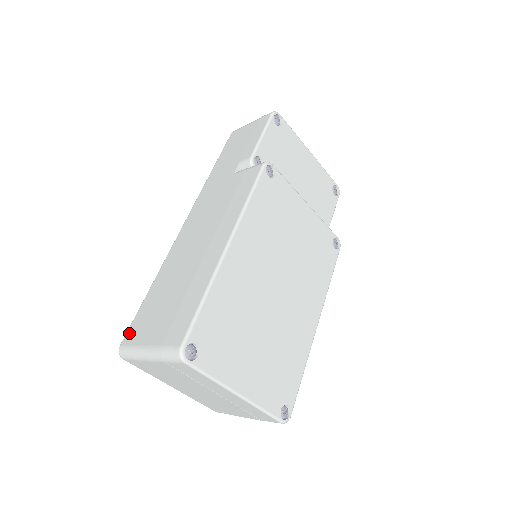
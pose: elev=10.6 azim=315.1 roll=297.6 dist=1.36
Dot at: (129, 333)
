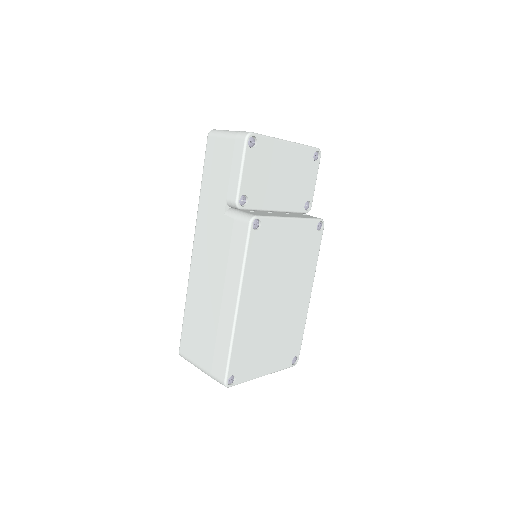
Dot at: (182, 345)
